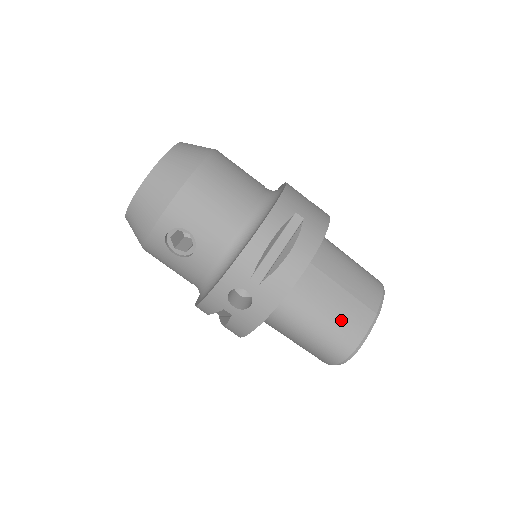
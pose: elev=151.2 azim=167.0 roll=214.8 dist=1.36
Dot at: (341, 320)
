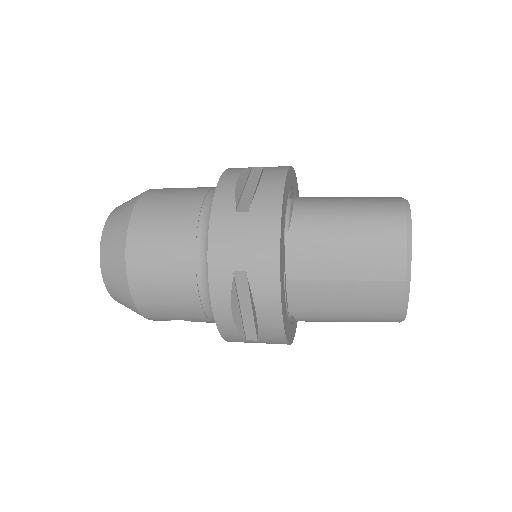
Dot at: (365, 308)
